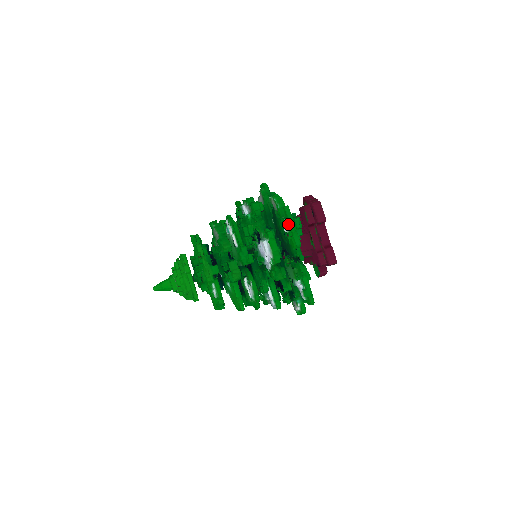
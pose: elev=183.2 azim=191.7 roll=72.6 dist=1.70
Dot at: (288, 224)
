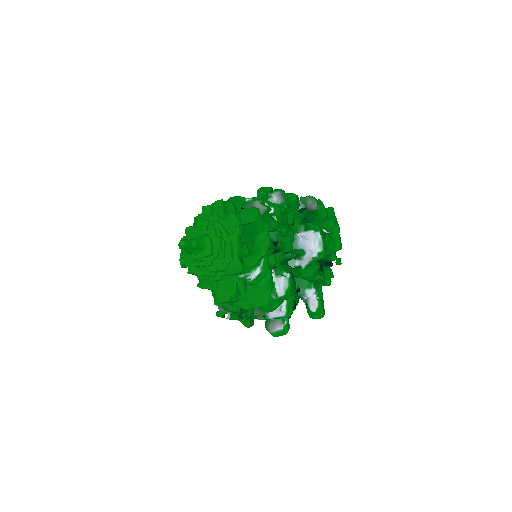
Dot at: (335, 224)
